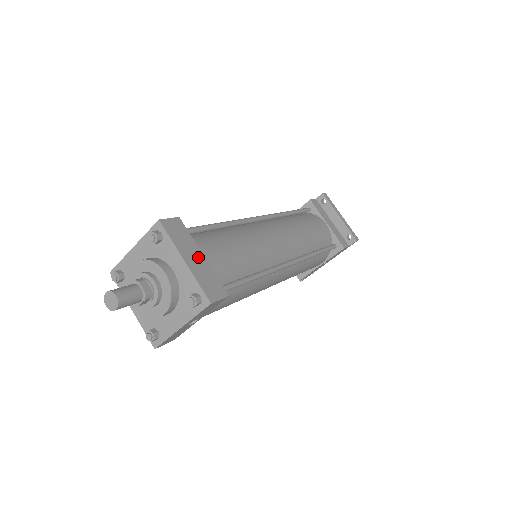
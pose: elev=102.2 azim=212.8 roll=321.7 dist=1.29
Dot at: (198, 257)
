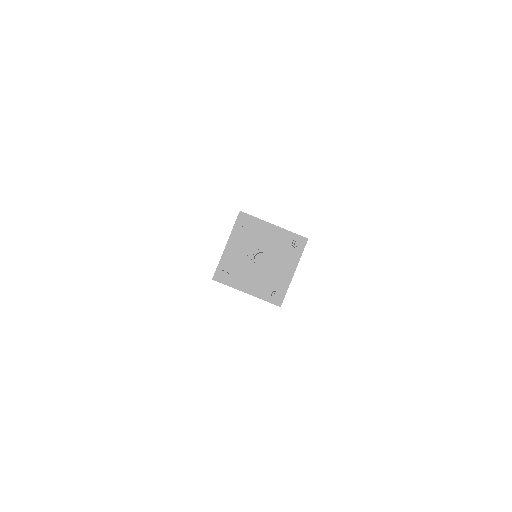
Dot at: occluded
